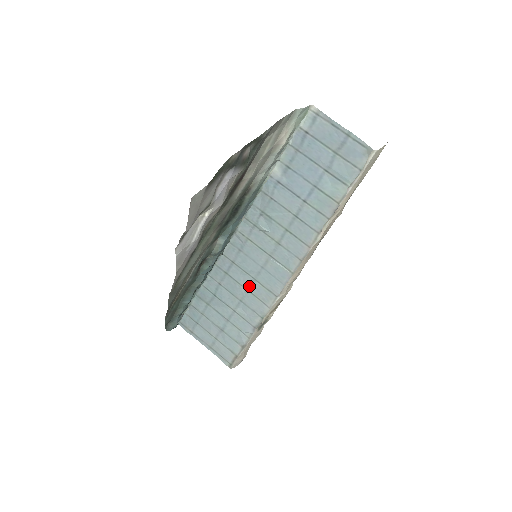
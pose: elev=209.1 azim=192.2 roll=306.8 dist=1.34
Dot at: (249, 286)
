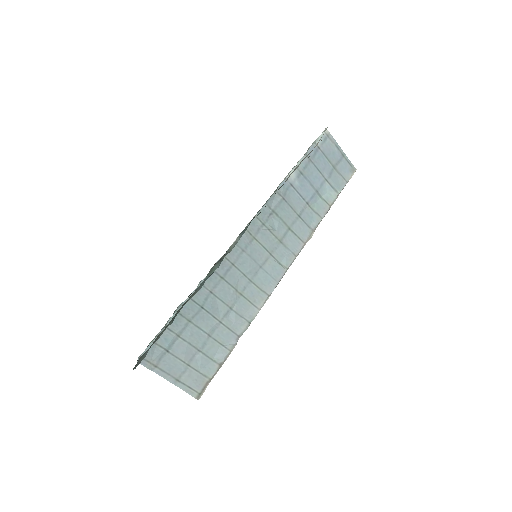
Dot at: (243, 289)
